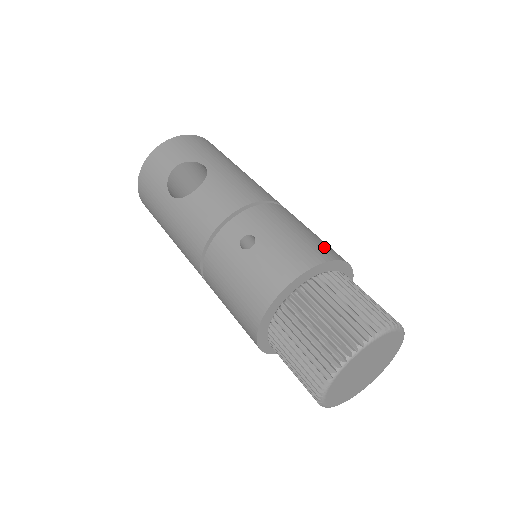
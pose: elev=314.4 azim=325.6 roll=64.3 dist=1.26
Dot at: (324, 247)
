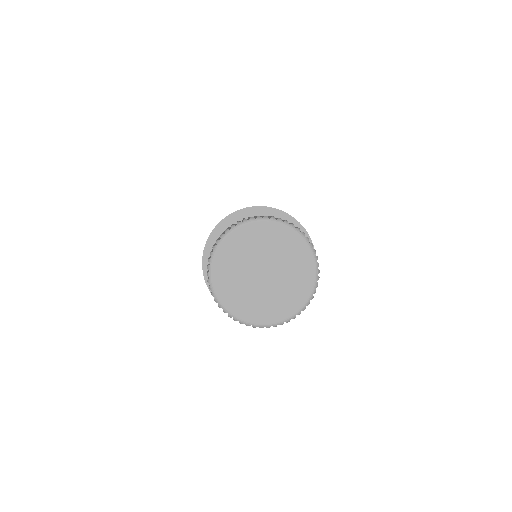
Dot at: occluded
